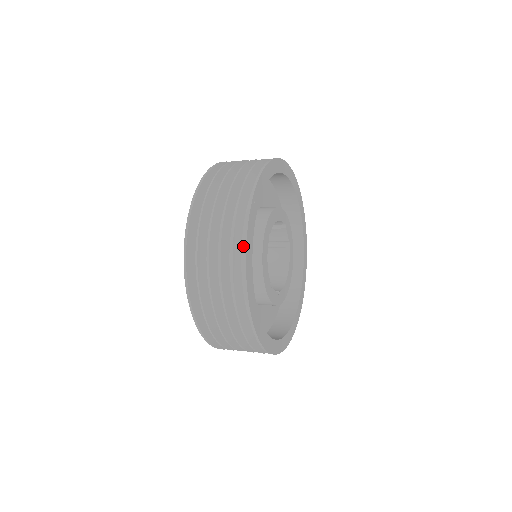
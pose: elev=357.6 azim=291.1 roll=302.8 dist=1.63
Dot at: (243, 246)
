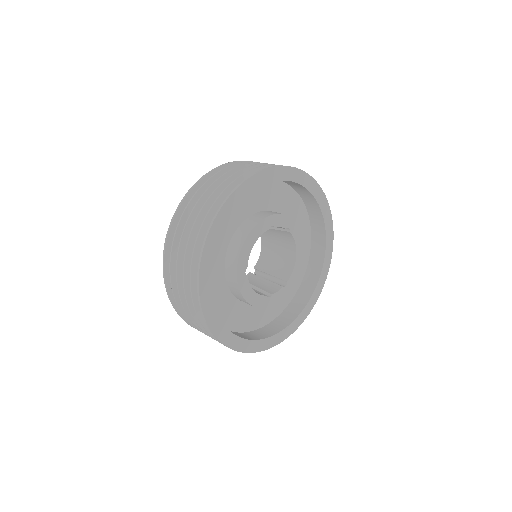
Dot at: occluded
